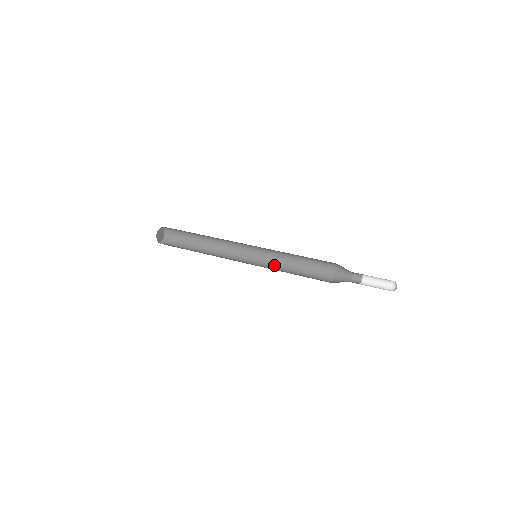
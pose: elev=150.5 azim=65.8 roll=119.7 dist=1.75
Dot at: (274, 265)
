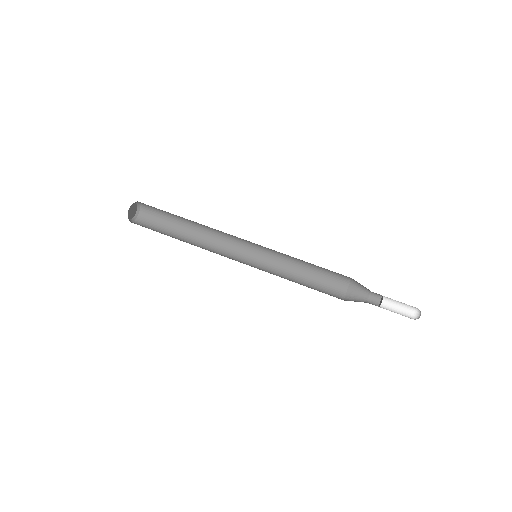
Dot at: (278, 263)
